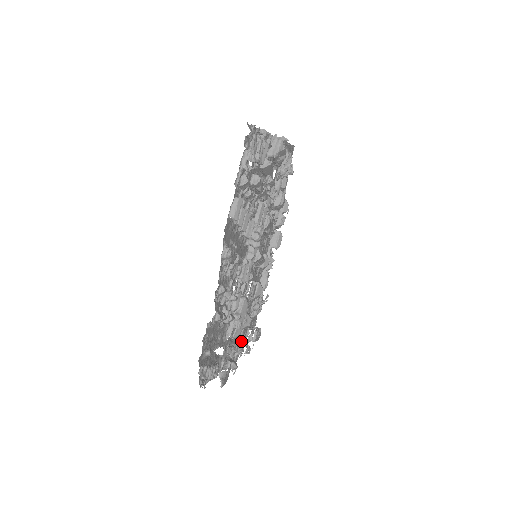
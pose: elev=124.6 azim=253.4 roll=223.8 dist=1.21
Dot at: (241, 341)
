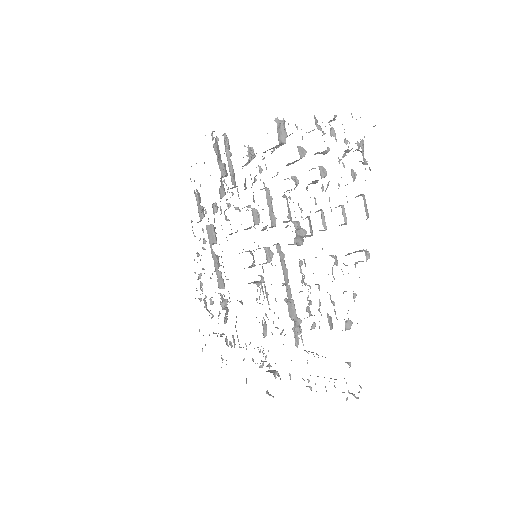
Dot at: occluded
